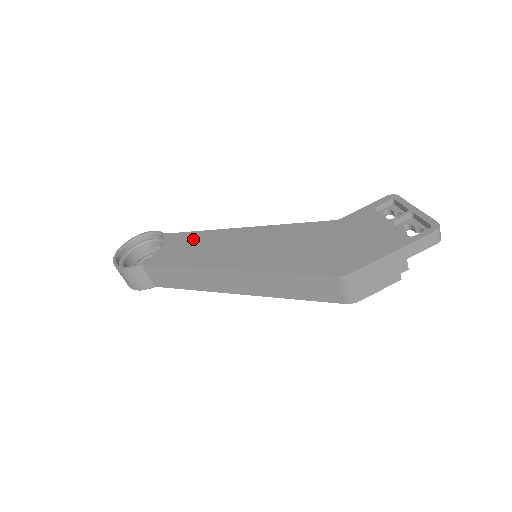
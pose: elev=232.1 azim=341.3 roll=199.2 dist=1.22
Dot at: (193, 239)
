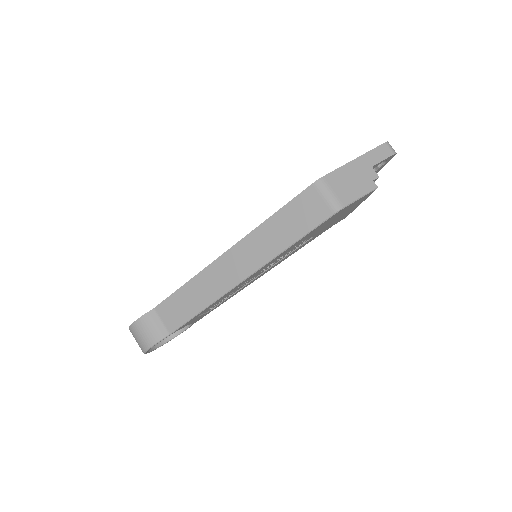
Dot at: occluded
